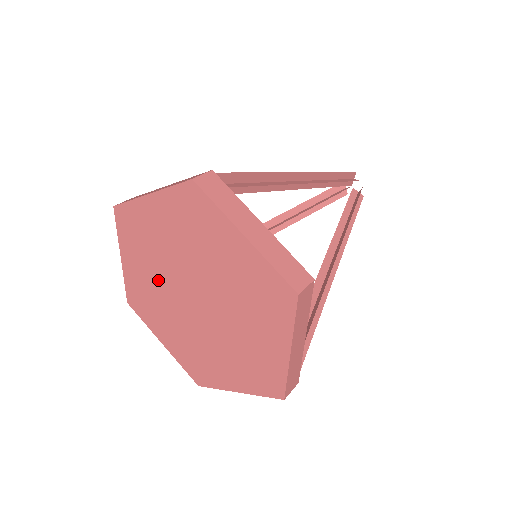
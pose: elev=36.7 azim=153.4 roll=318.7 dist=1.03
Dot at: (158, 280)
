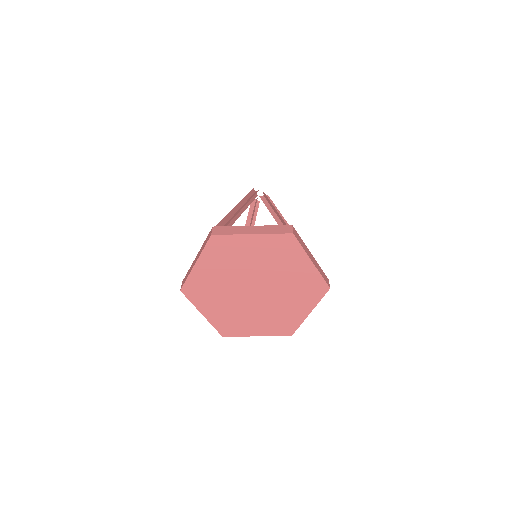
Dot at: (230, 302)
